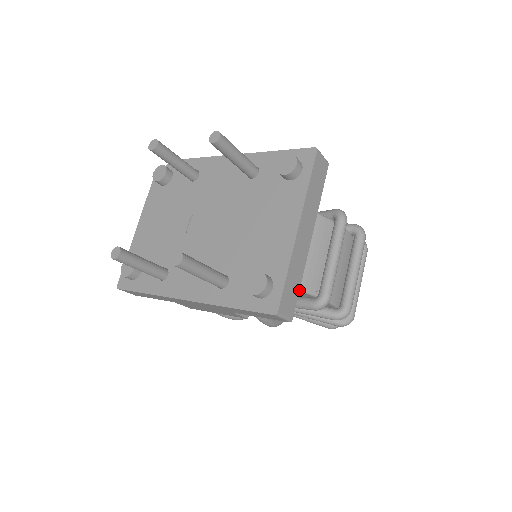
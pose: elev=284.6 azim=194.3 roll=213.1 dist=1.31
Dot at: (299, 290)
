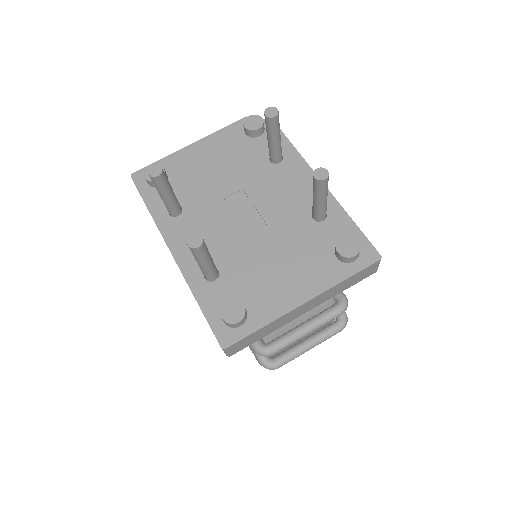
Dot at: (257, 340)
